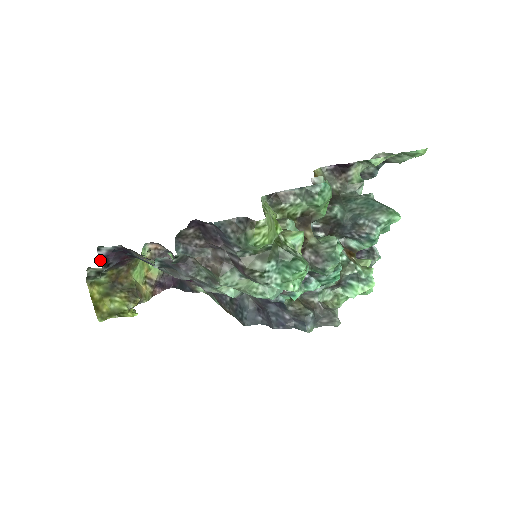
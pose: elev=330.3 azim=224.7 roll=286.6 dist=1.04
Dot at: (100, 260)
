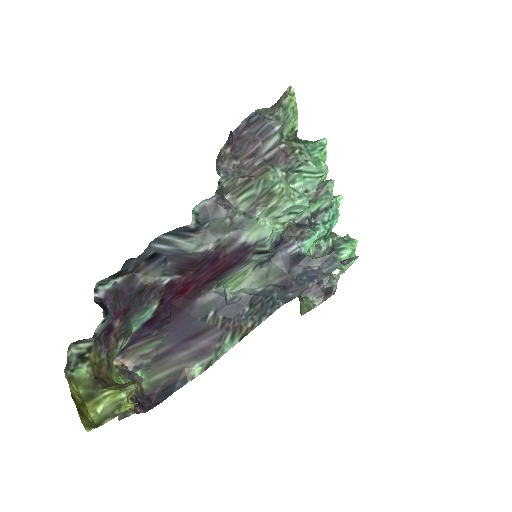
Dot at: (98, 304)
